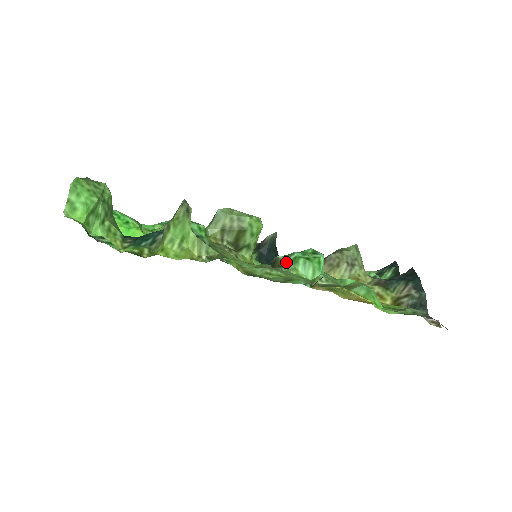
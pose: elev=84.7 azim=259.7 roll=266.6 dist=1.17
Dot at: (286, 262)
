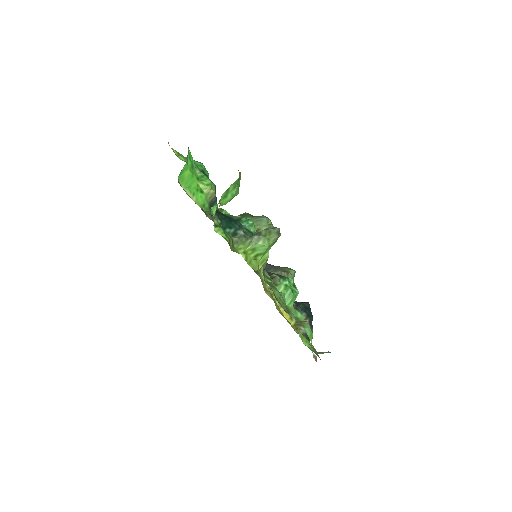
Dot at: (280, 284)
